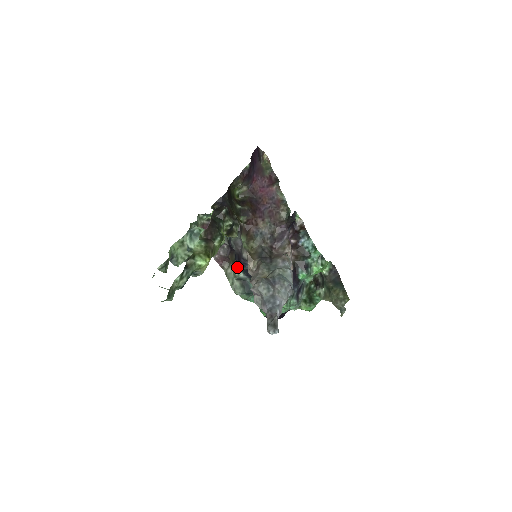
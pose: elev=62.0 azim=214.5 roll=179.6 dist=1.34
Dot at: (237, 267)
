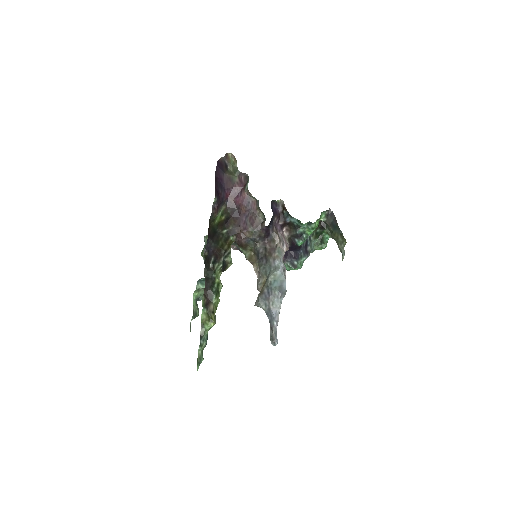
Dot at: occluded
